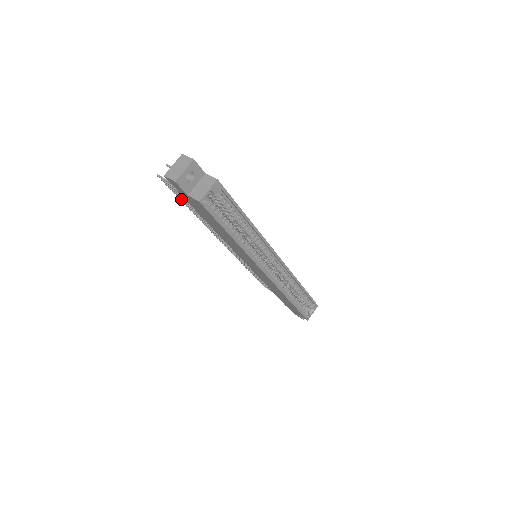
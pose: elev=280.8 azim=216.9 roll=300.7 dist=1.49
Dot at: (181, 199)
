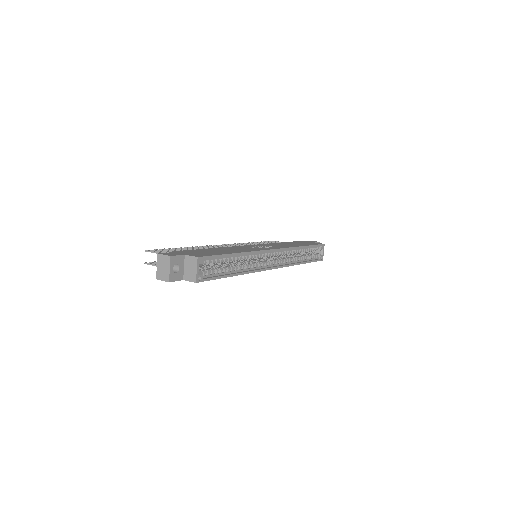
Dot at: occluded
